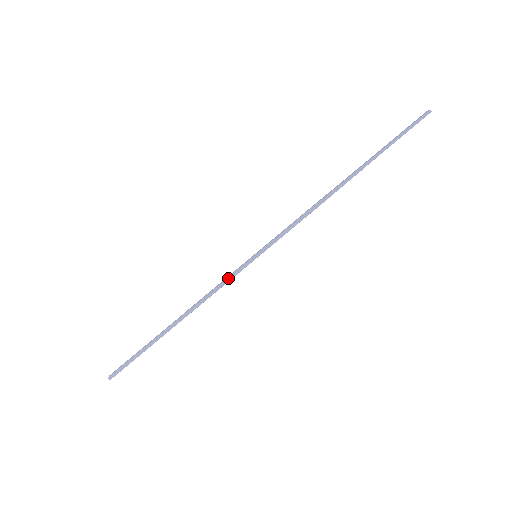
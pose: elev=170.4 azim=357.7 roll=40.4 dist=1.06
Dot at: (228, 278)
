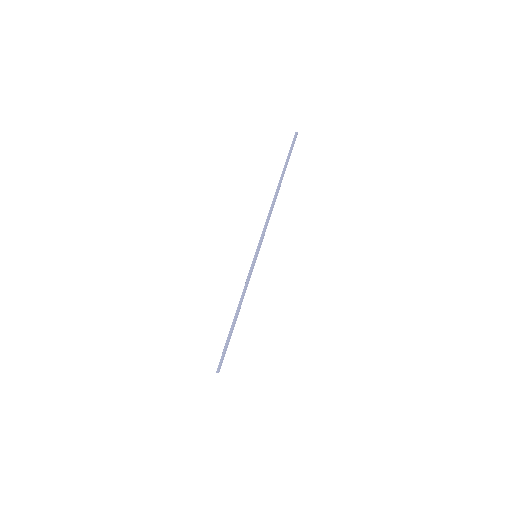
Dot at: (248, 276)
